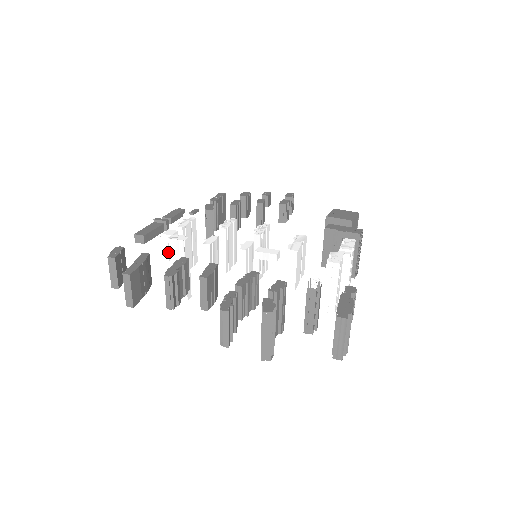
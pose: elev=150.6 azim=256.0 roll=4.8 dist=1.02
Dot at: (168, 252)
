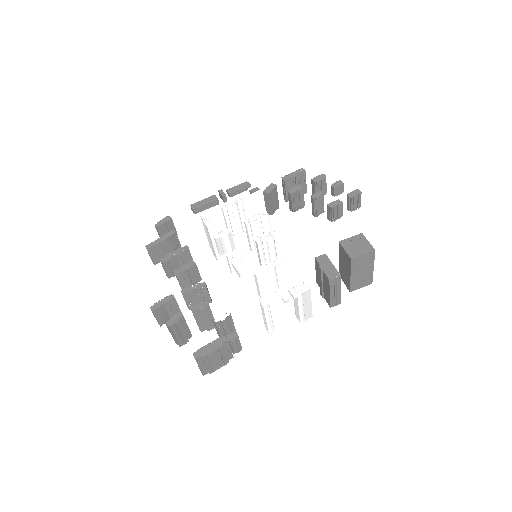
Dot at: occluded
